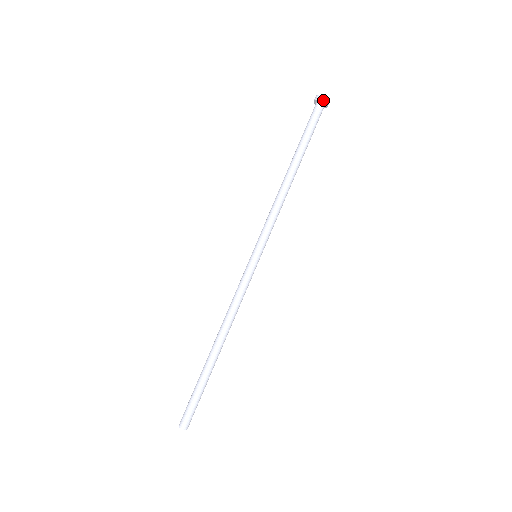
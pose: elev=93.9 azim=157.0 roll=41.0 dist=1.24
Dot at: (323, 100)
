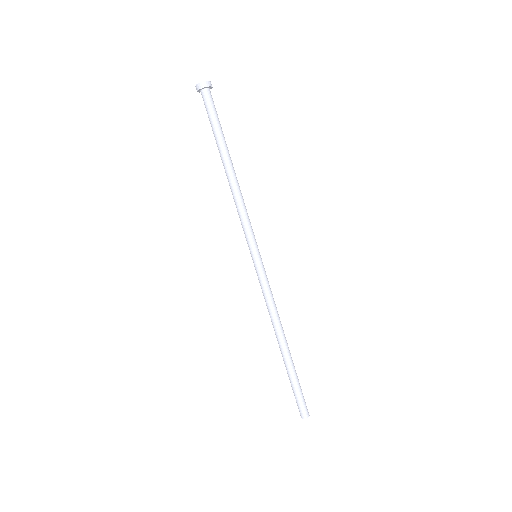
Dot at: (206, 85)
